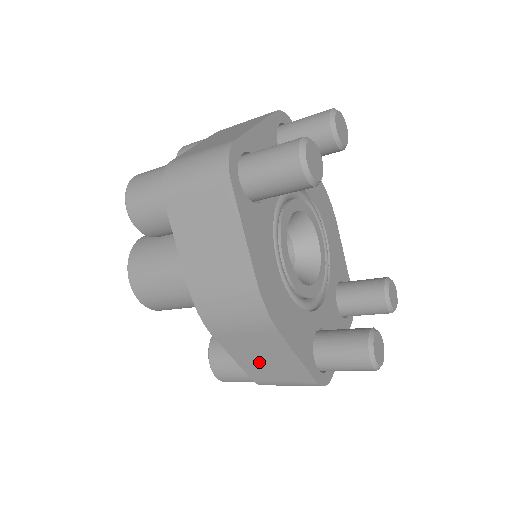
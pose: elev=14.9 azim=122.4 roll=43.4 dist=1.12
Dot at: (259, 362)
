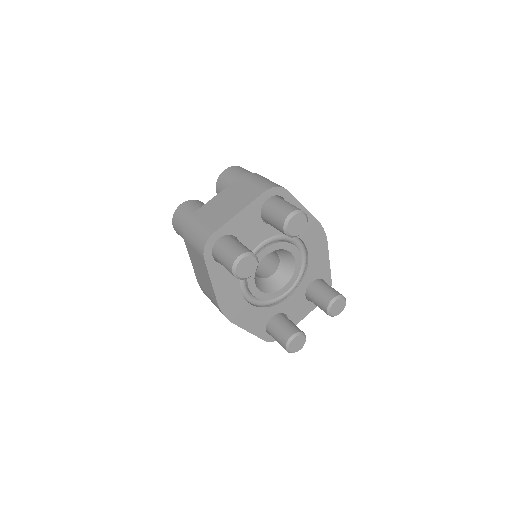
Dot at: occluded
